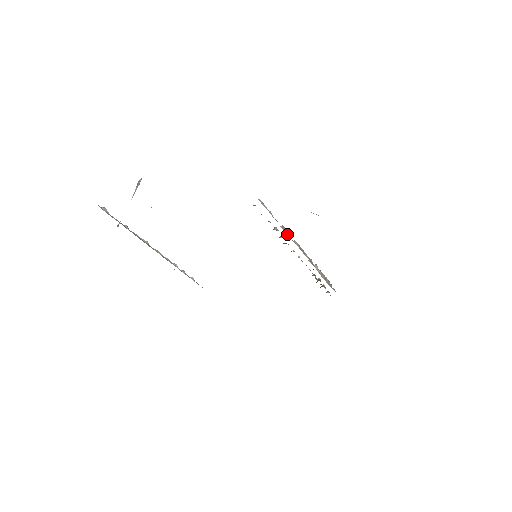
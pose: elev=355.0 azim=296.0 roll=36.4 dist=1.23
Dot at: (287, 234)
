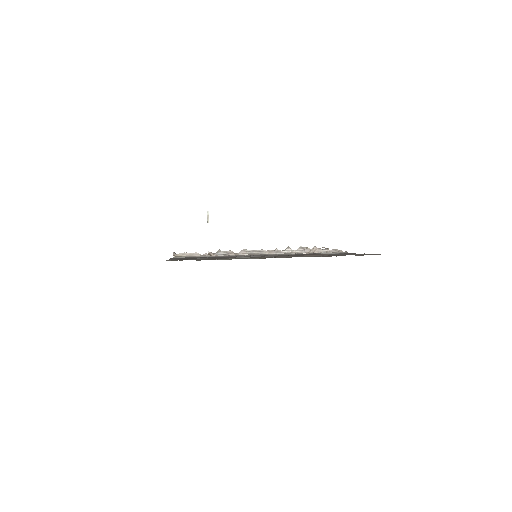
Dot at: (225, 255)
